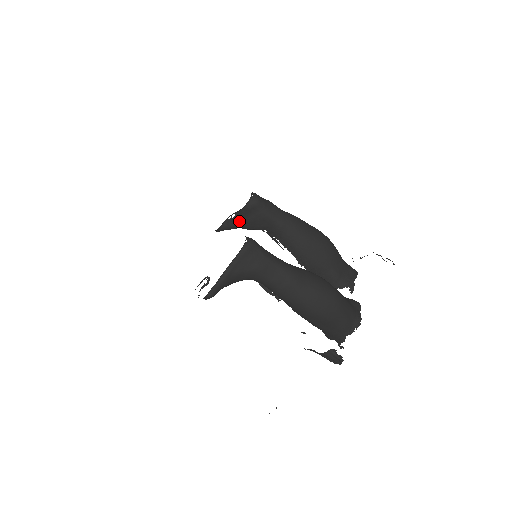
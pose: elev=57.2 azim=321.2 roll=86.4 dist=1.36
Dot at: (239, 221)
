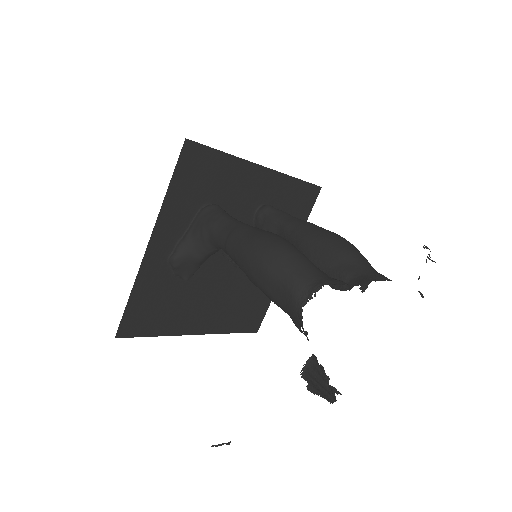
Dot at: occluded
